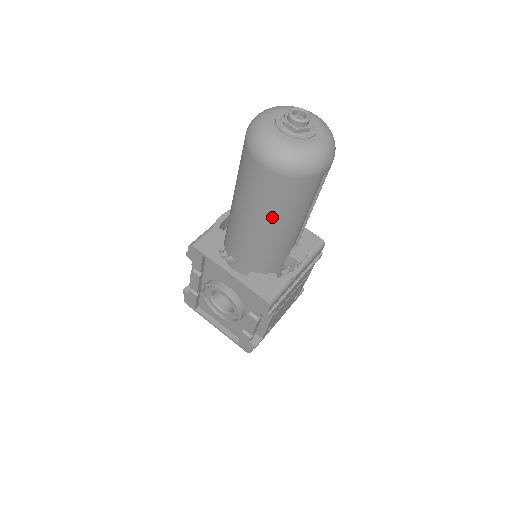
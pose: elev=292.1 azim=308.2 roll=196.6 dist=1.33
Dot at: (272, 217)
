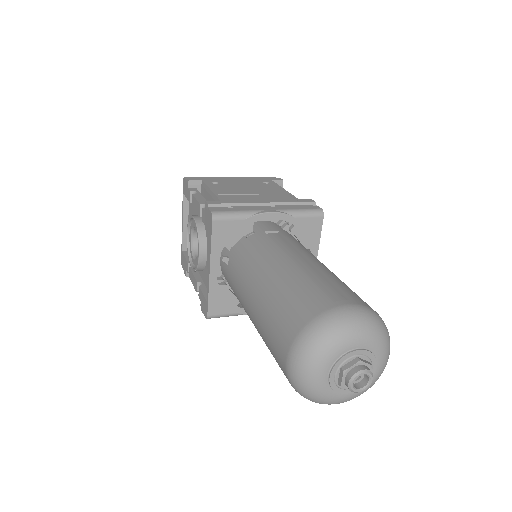
Dot at: (263, 339)
